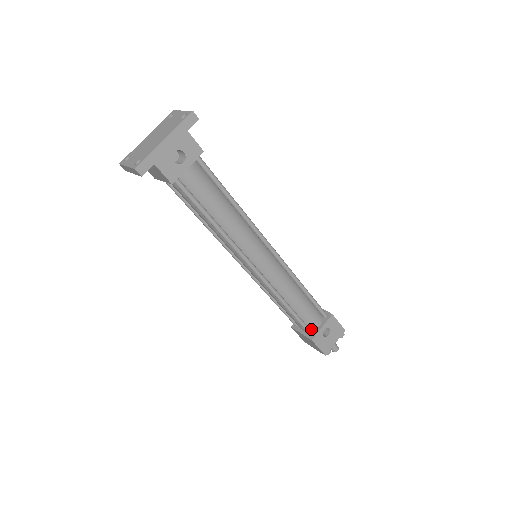
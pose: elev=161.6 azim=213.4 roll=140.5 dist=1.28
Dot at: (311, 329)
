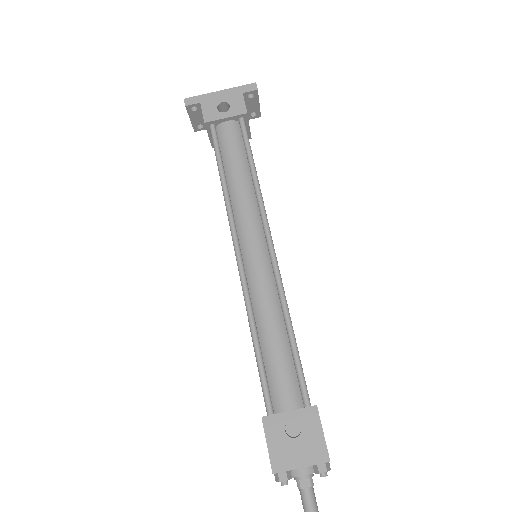
Dot at: (275, 408)
